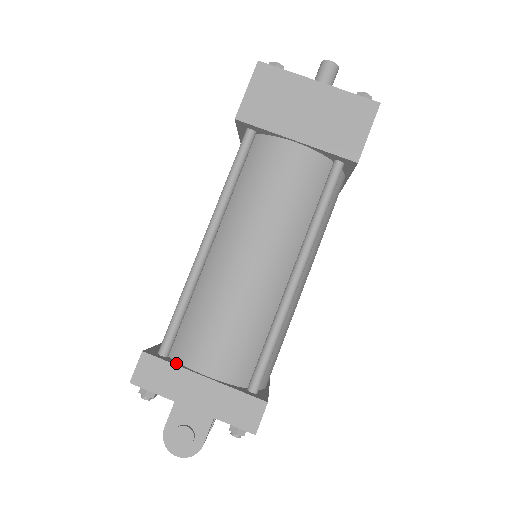
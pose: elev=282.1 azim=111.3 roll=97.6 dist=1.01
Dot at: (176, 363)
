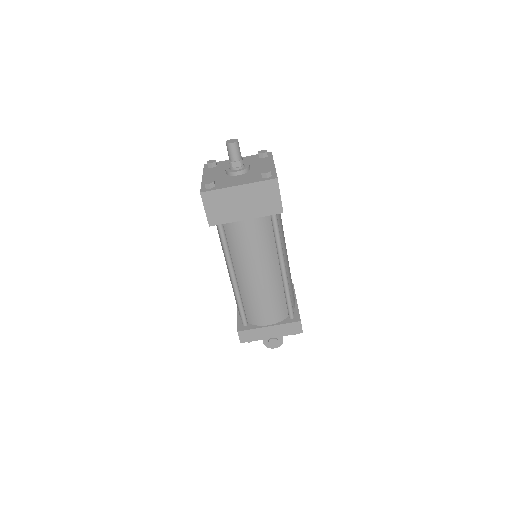
Dot at: (254, 327)
